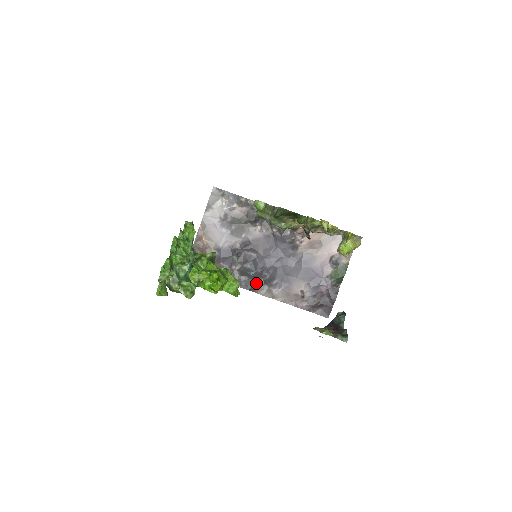
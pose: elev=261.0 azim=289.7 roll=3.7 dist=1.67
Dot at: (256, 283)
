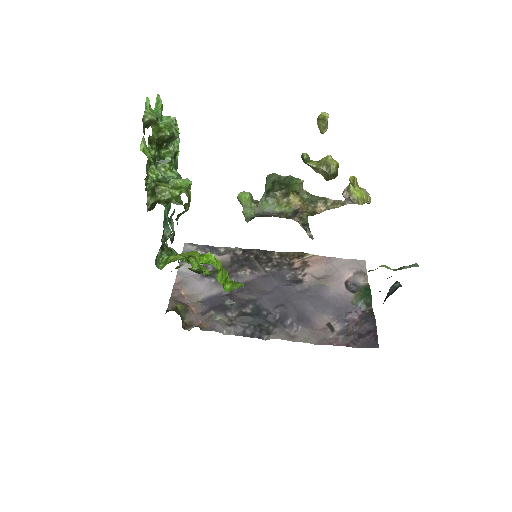
Dot at: (265, 328)
